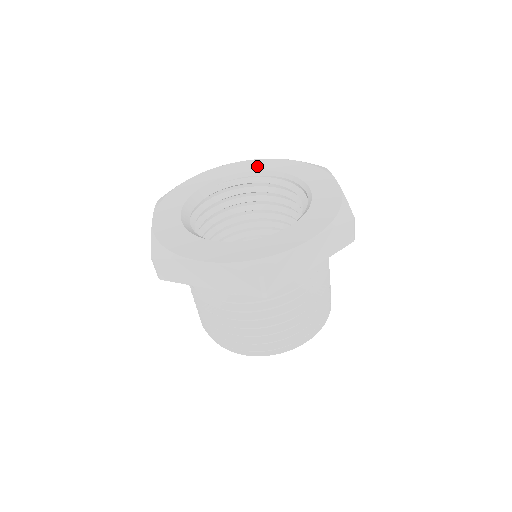
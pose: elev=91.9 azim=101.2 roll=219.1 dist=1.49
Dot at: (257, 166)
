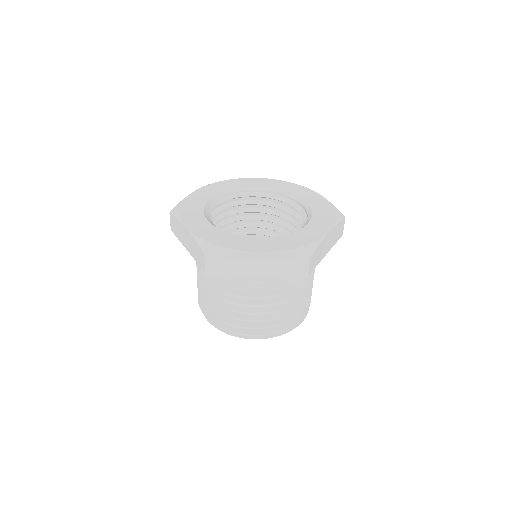
Dot at: (244, 183)
